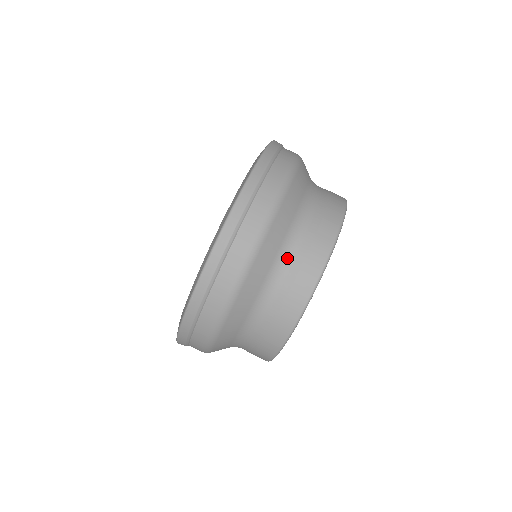
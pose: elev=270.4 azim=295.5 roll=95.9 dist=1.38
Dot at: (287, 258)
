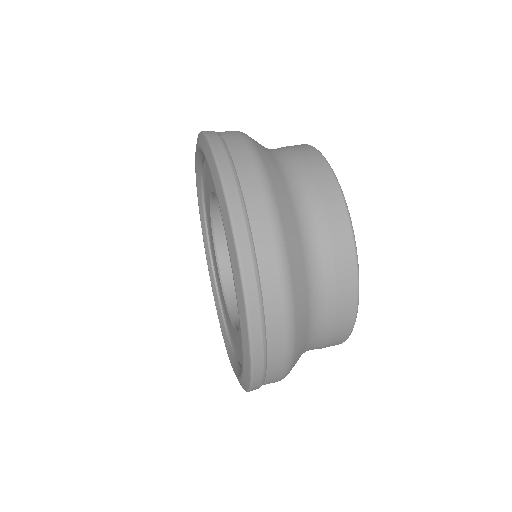
Dot at: occluded
